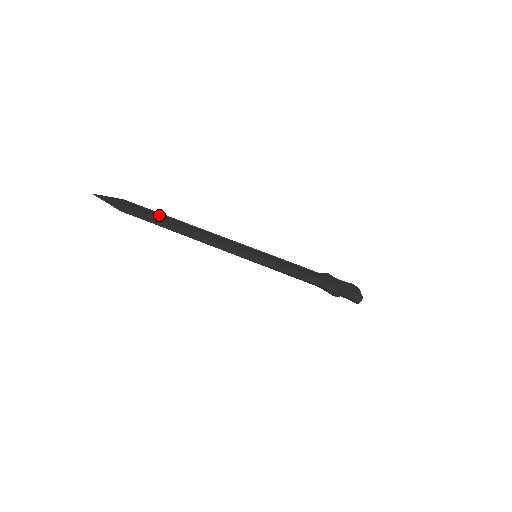
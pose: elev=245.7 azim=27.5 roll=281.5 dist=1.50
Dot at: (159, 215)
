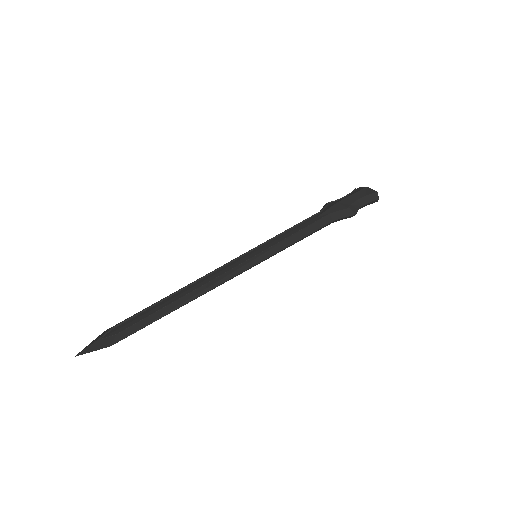
Dot at: (145, 313)
